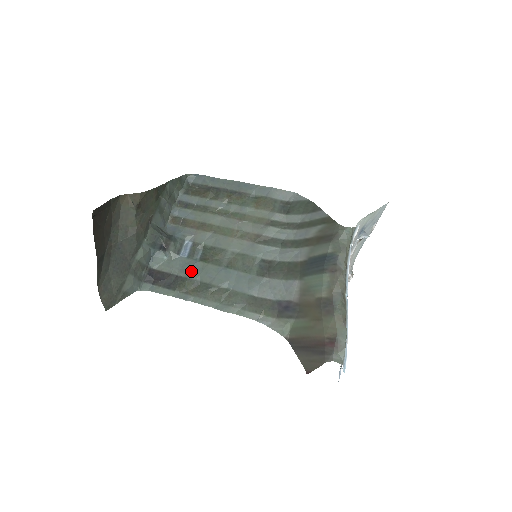
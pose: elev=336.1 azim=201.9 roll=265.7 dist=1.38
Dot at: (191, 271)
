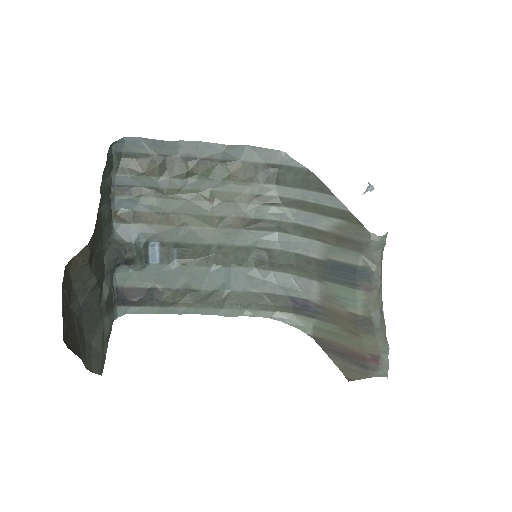
Dot at: (173, 280)
